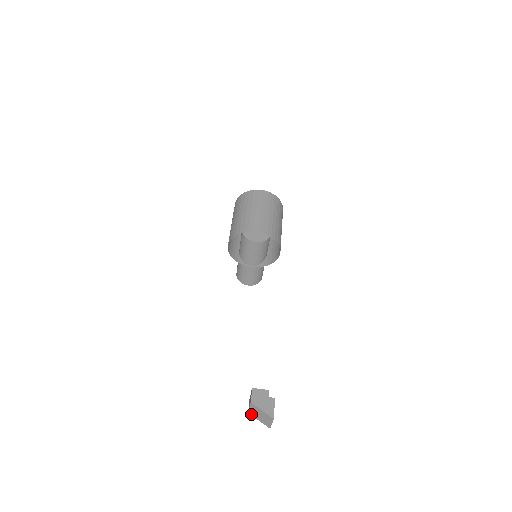
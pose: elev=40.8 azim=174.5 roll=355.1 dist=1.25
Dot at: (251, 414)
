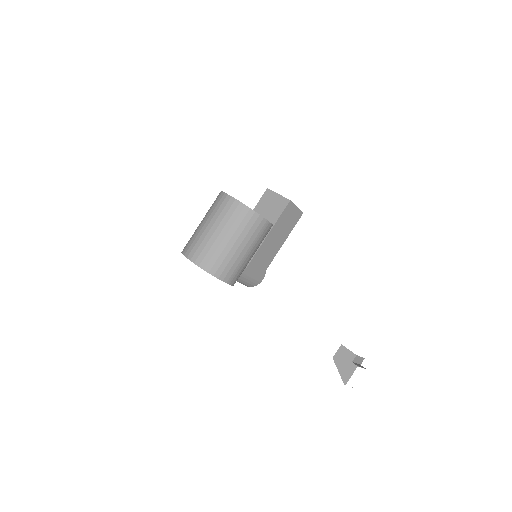
Dot at: occluded
